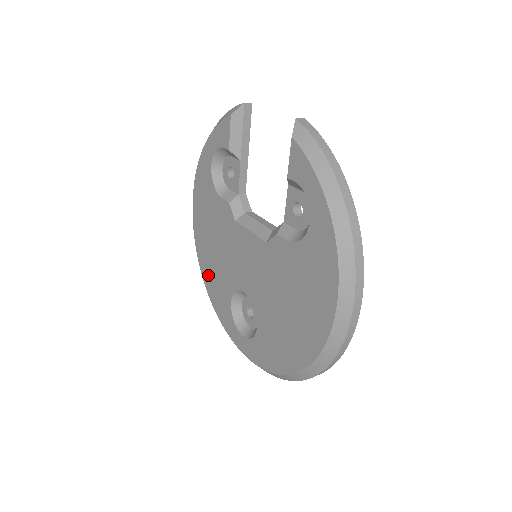
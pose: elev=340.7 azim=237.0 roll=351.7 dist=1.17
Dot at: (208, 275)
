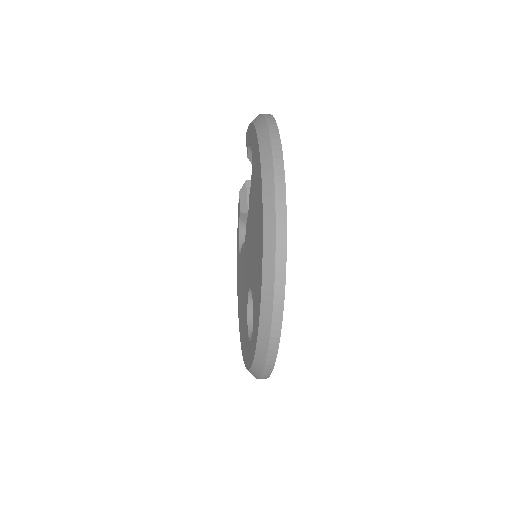
Dot at: (242, 339)
